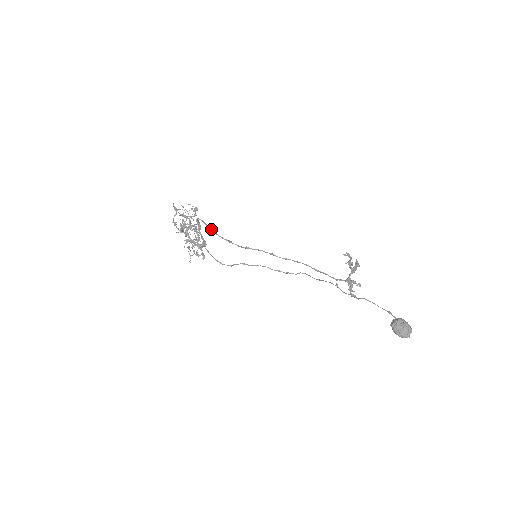
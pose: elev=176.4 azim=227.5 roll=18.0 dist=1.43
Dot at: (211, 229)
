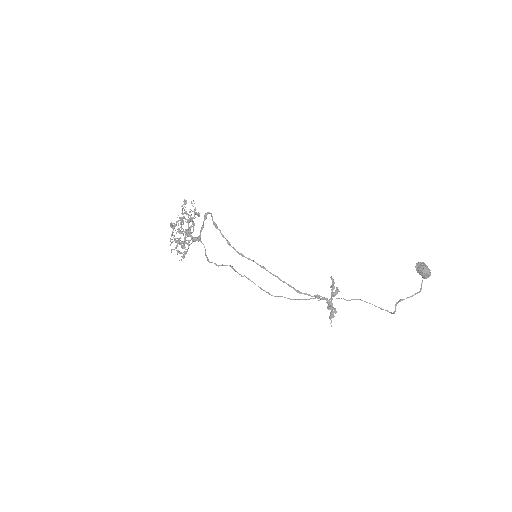
Dot at: occluded
